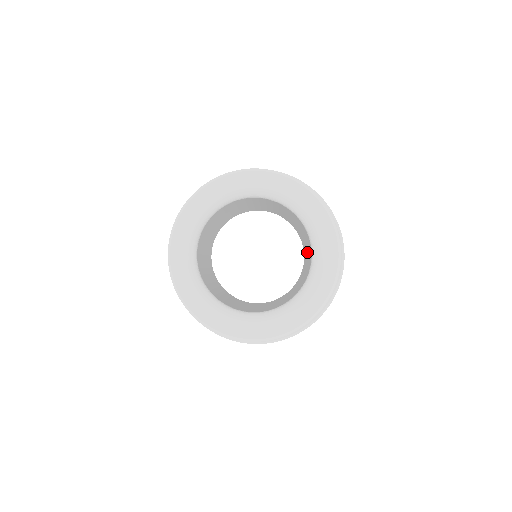
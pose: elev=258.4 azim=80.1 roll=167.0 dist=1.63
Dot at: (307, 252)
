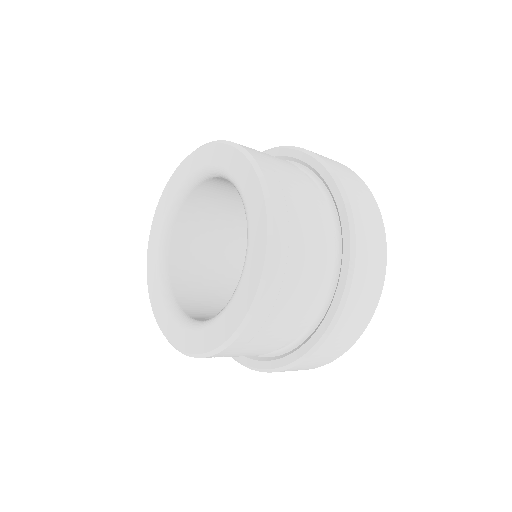
Dot at: occluded
